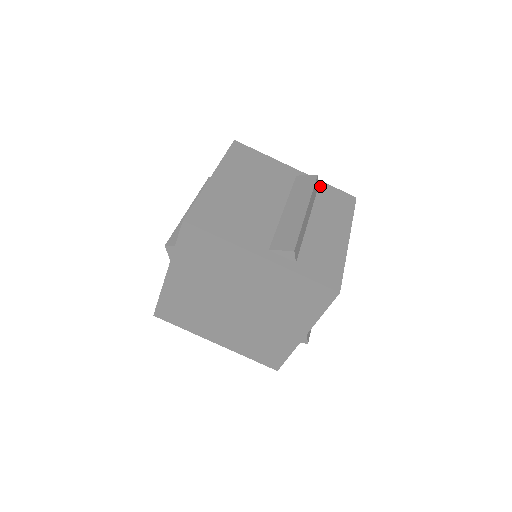
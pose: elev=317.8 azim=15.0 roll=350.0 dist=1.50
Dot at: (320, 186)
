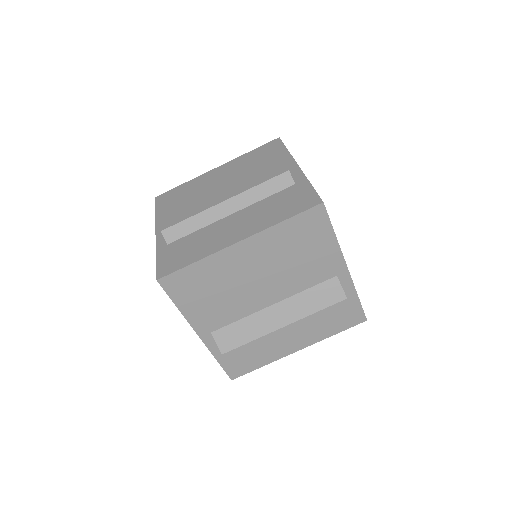
Dot at: (346, 296)
